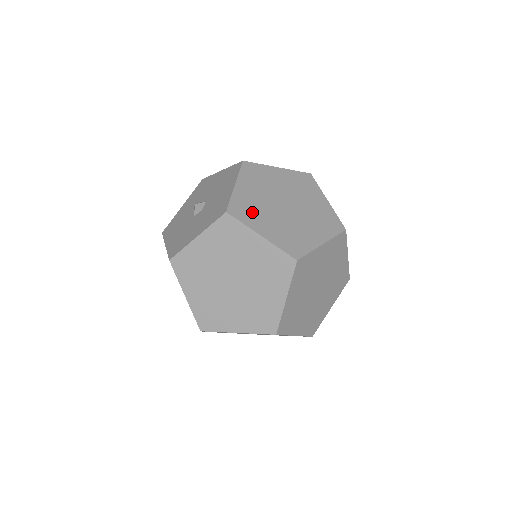
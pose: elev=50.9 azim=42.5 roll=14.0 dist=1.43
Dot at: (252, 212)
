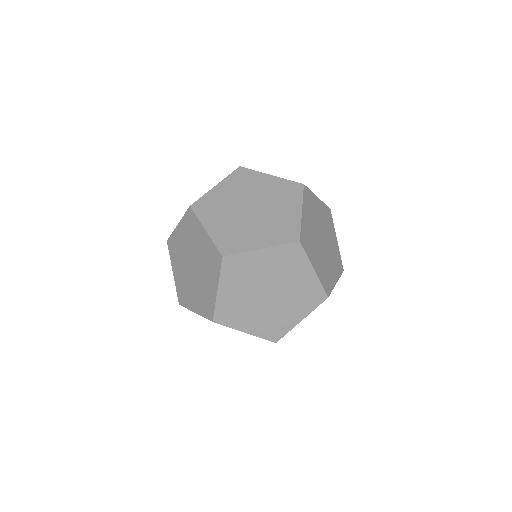
Dot at: (213, 209)
